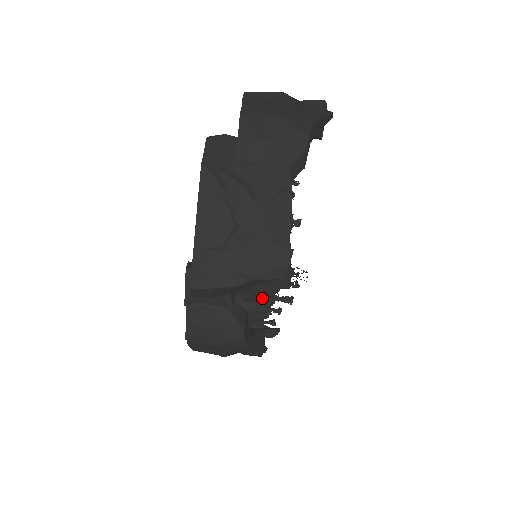
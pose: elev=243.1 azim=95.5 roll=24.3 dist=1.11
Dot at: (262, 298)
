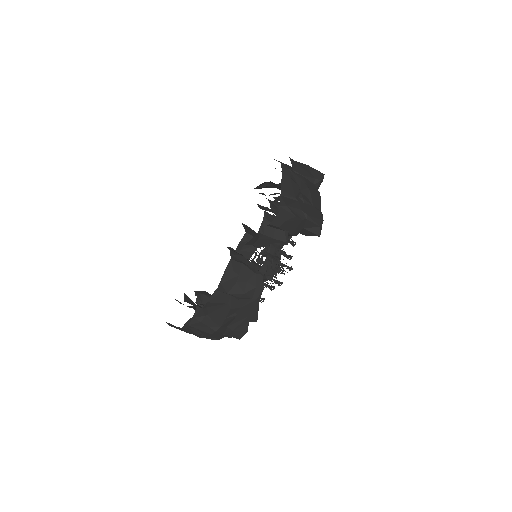
Dot at: occluded
